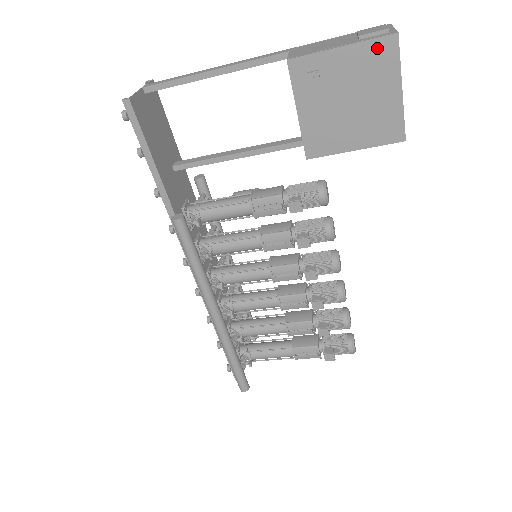
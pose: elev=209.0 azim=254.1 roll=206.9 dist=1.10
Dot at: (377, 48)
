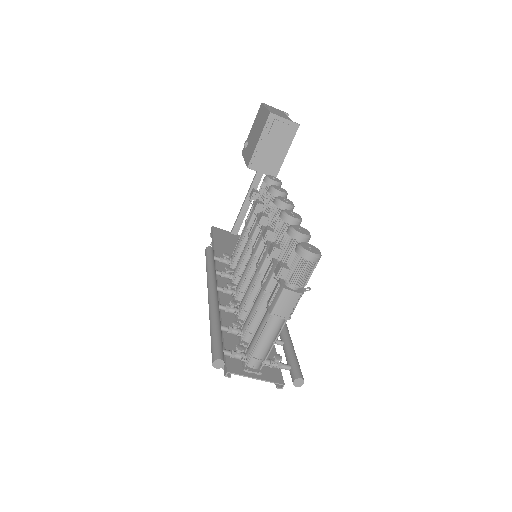
Dot at: (258, 113)
